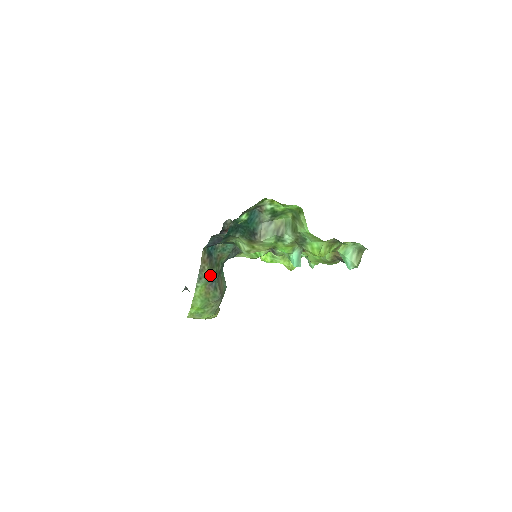
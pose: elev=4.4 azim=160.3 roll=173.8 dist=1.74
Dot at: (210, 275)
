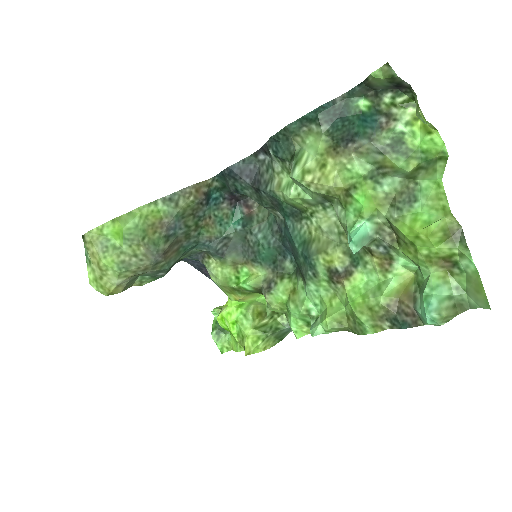
Dot at: (183, 214)
